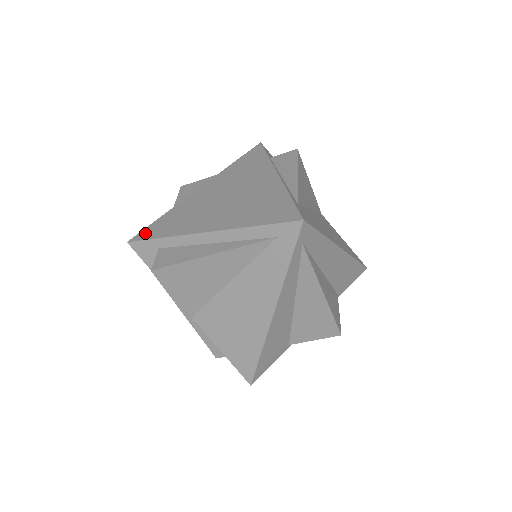
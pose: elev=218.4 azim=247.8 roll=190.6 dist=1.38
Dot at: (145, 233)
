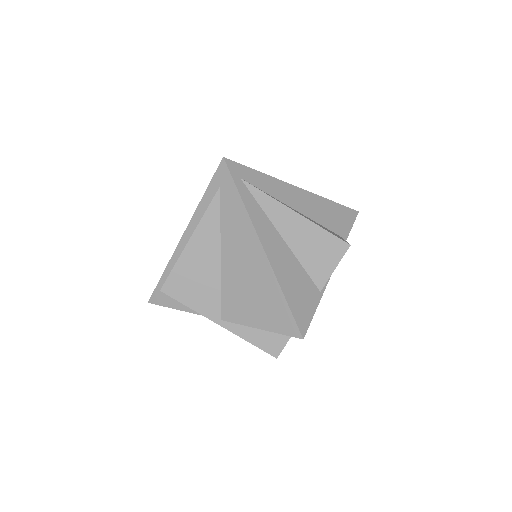
Dot at: occluded
